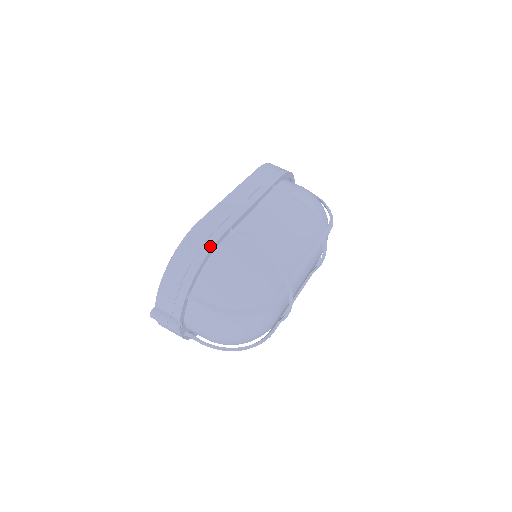
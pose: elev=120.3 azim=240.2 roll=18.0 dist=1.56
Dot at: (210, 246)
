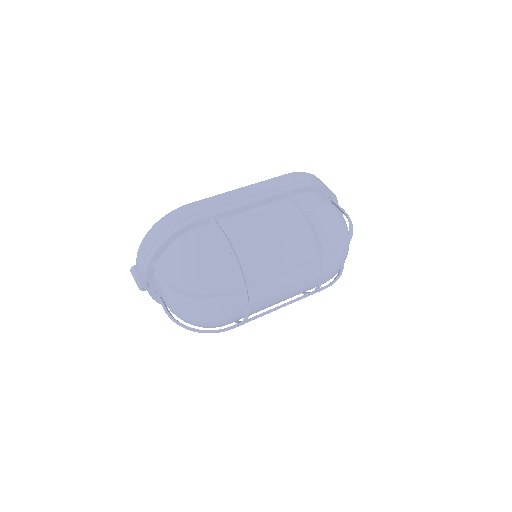
Dot at: (181, 226)
